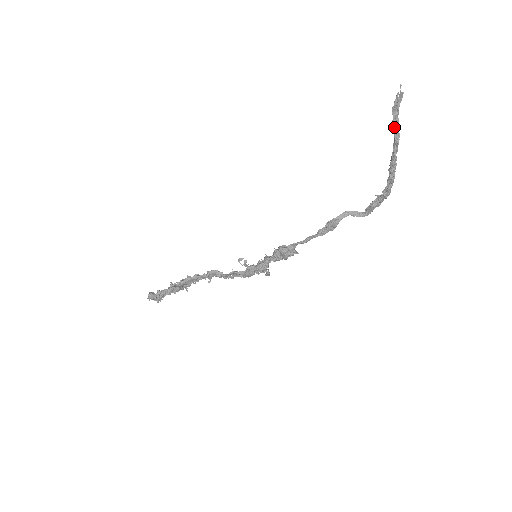
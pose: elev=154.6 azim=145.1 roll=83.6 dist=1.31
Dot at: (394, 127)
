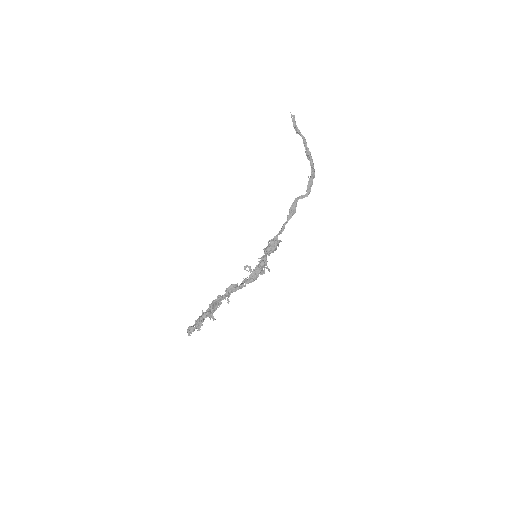
Dot at: (299, 133)
